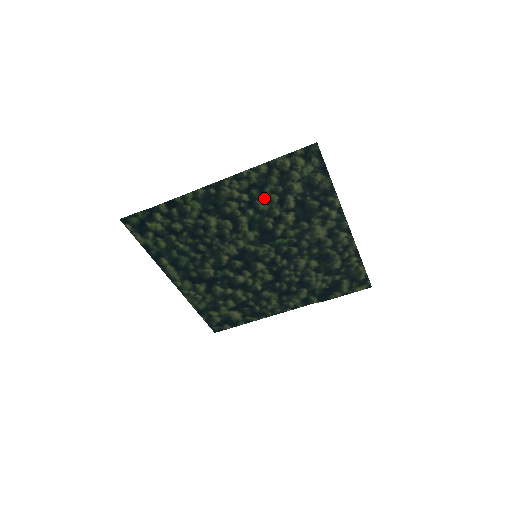
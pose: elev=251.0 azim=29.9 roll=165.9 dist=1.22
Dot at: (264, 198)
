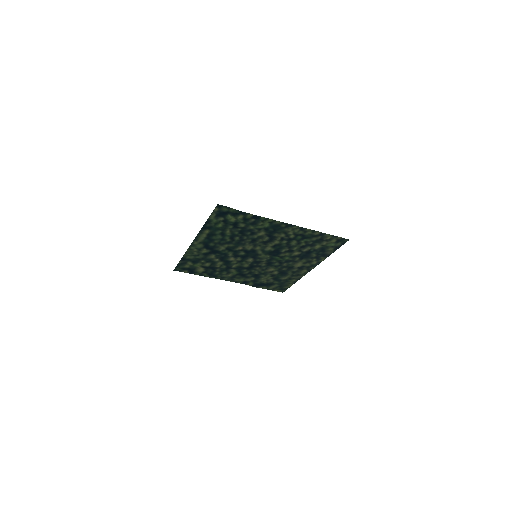
Dot at: (299, 241)
